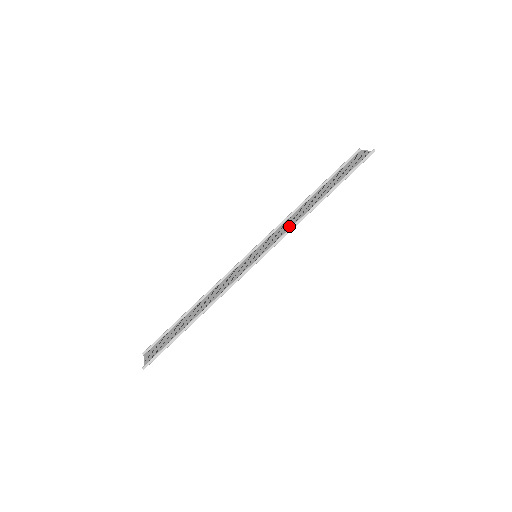
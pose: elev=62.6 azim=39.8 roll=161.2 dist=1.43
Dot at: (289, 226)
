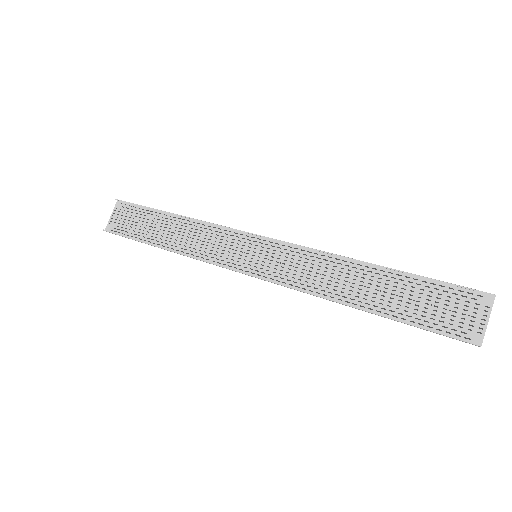
Dot at: (309, 276)
